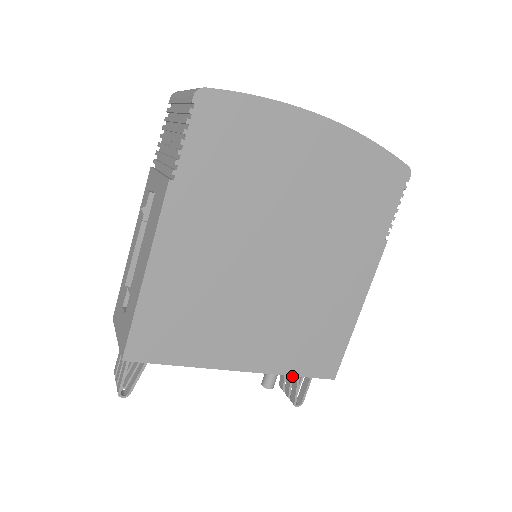
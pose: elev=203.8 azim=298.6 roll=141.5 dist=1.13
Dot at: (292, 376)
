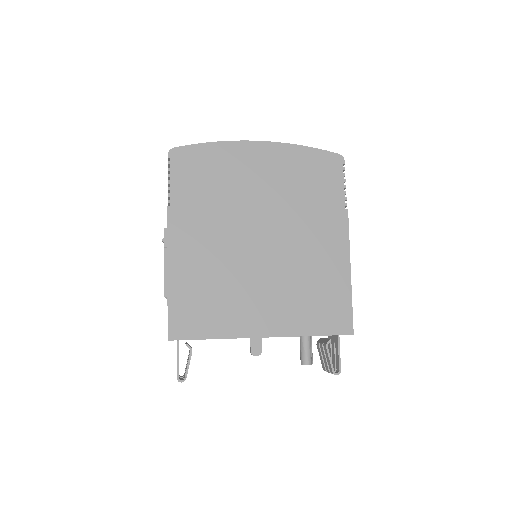
Dot at: occluded
